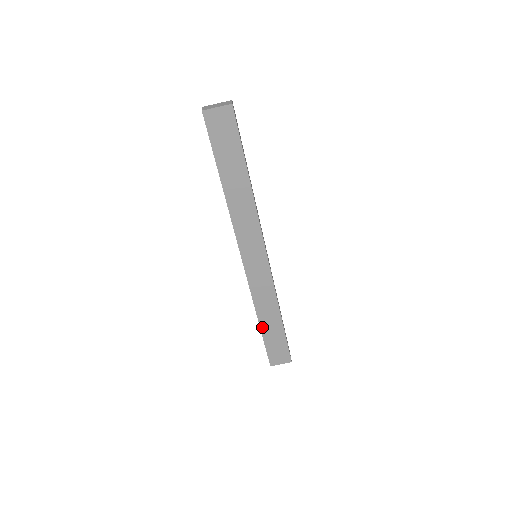
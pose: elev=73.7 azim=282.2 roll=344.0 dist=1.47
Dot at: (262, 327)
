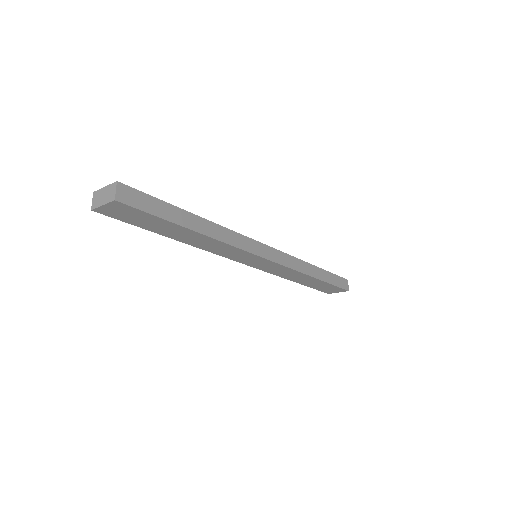
Dot at: (300, 283)
